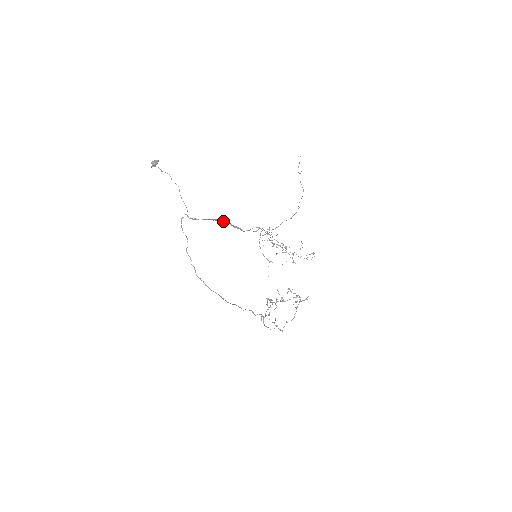
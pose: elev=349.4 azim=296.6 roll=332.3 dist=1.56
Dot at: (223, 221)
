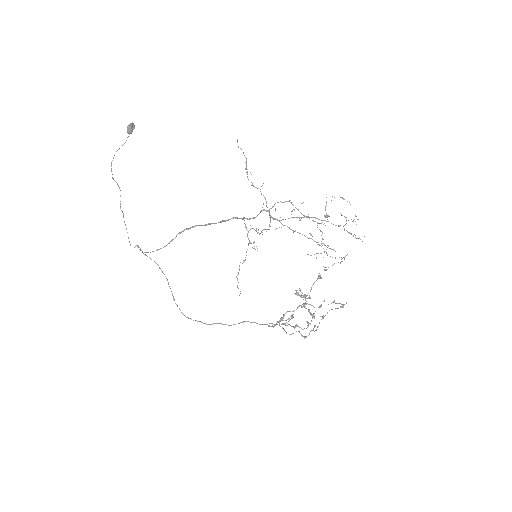
Dot at: (195, 226)
